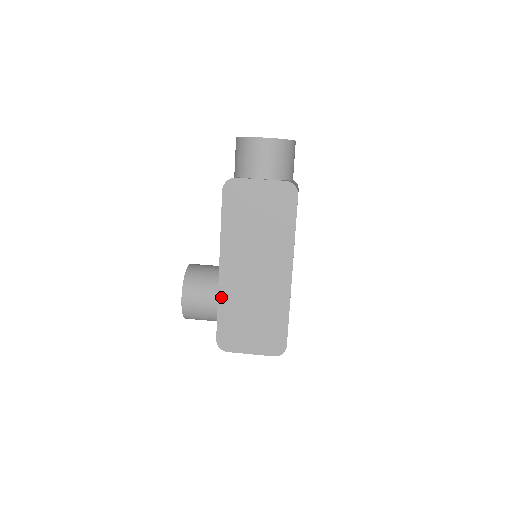
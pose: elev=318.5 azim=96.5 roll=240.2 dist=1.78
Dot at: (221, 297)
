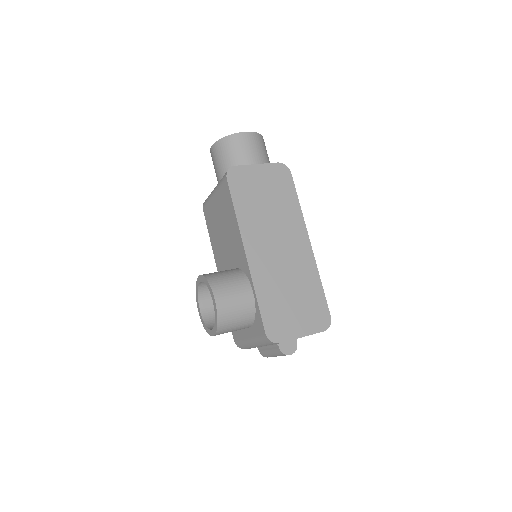
Dot at: (256, 284)
